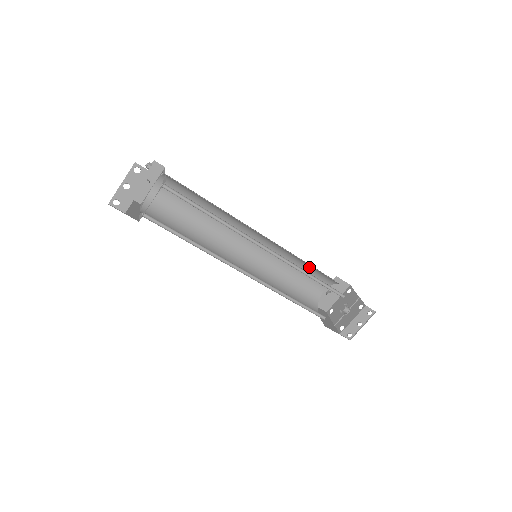
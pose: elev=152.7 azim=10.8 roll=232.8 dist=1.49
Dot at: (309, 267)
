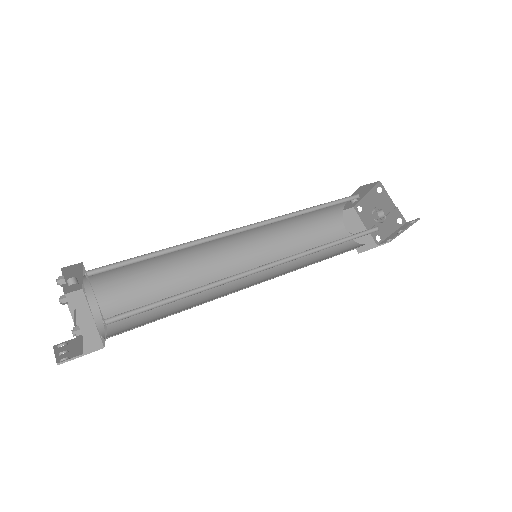
Dot at: occluded
